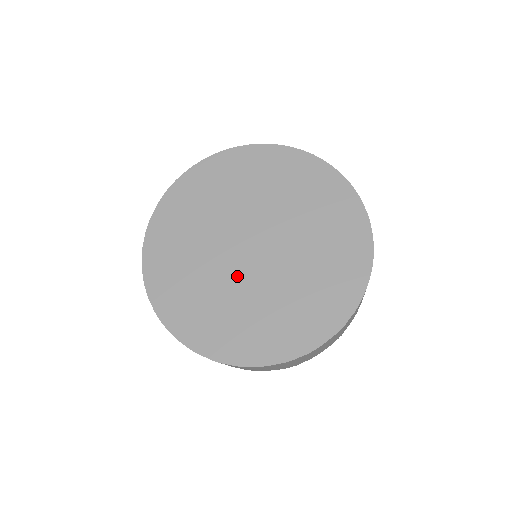
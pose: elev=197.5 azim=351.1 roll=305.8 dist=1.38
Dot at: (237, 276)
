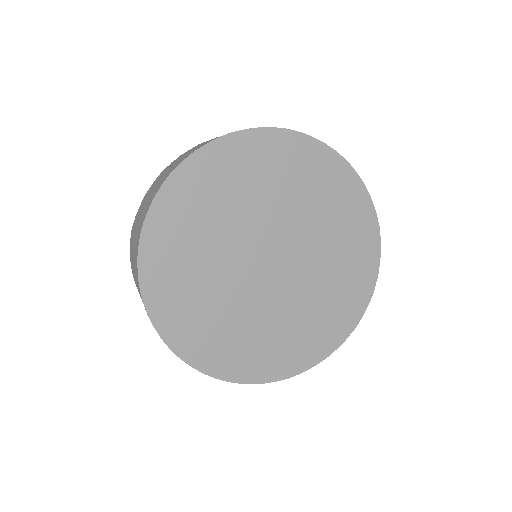
Dot at: (269, 298)
